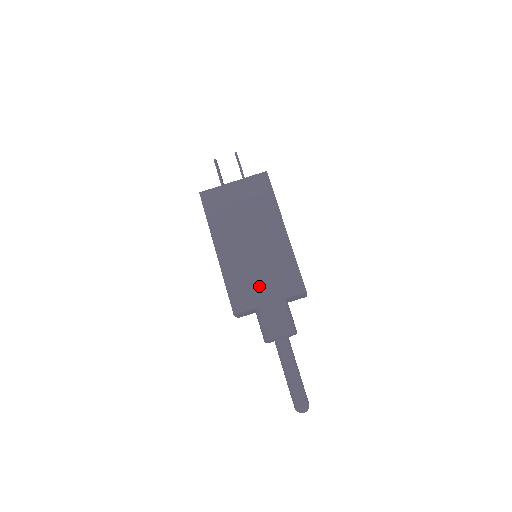
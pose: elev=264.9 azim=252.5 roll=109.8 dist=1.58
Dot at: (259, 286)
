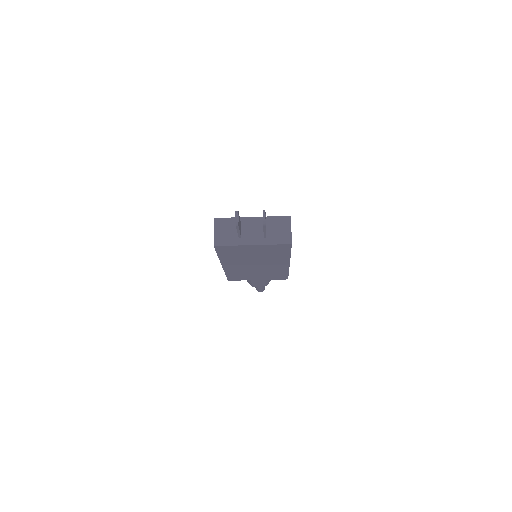
Dot at: (253, 276)
